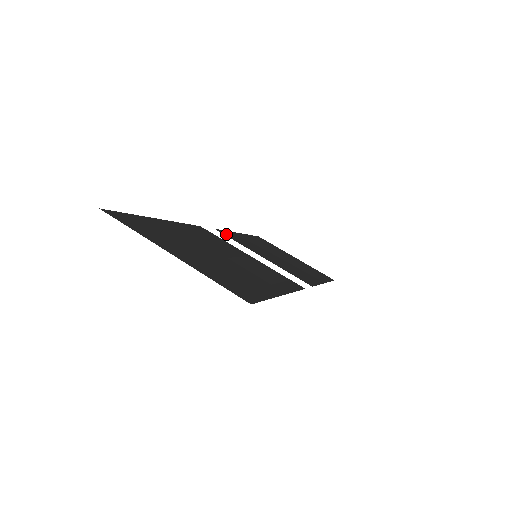
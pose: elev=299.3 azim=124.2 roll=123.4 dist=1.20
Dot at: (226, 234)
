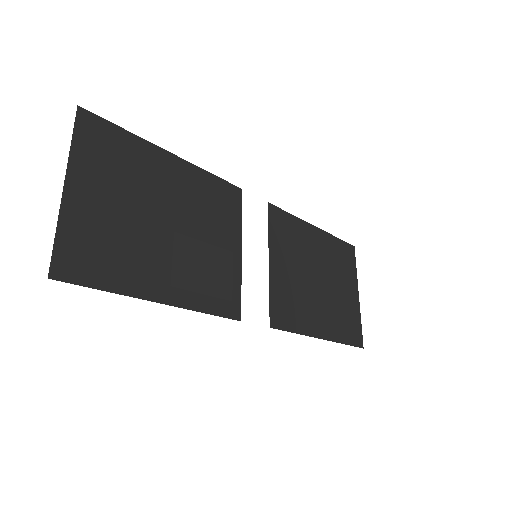
Dot at: (274, 216)
